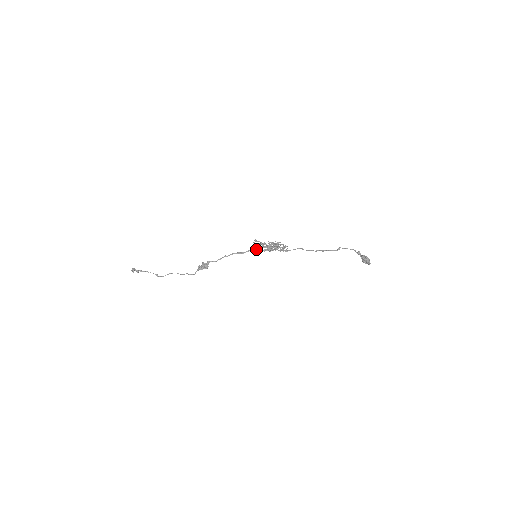
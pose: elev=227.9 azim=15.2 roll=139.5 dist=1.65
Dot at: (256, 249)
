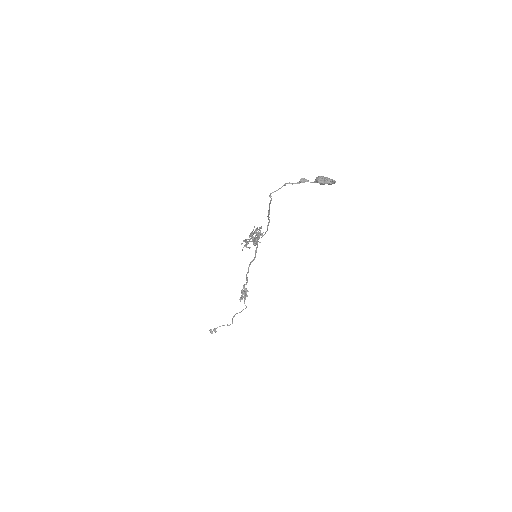
Dot at: (256, 248)
